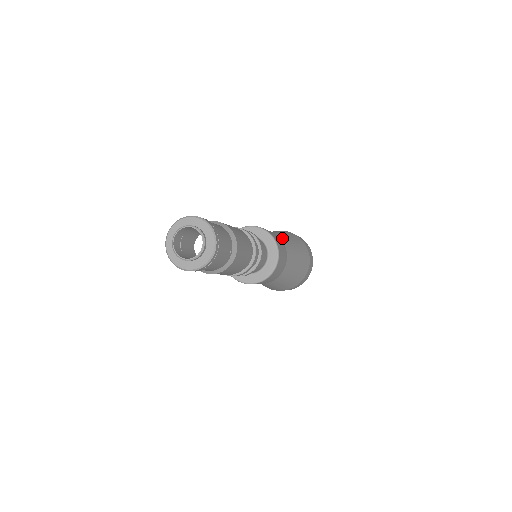
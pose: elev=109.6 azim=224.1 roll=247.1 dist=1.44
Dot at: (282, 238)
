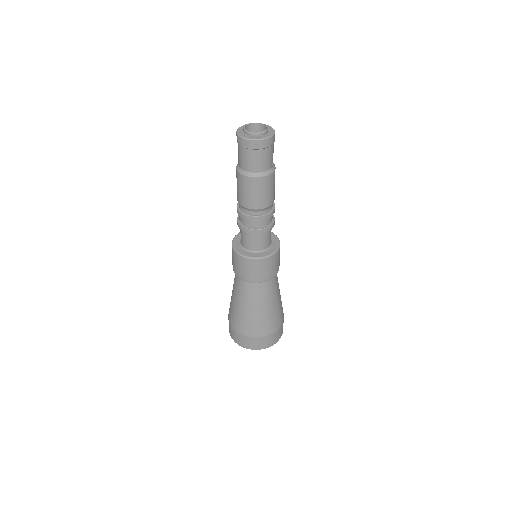
Dot at: occluded
